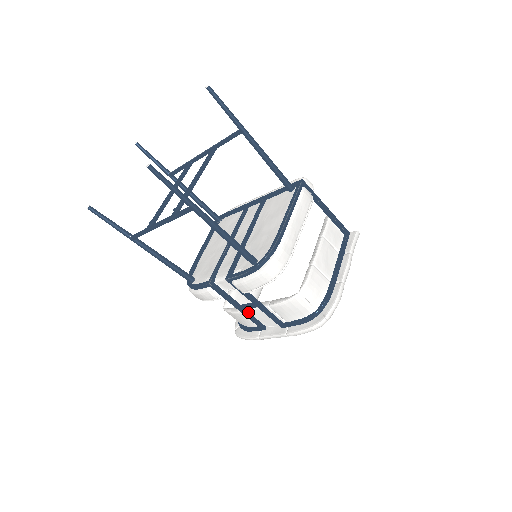
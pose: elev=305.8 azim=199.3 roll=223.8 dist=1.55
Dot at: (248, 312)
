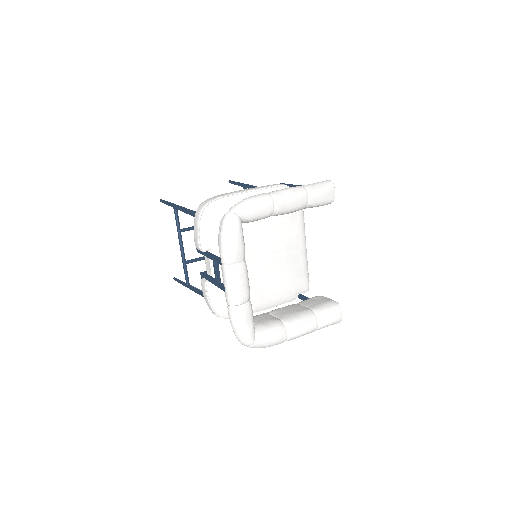
Dot at: occluded
